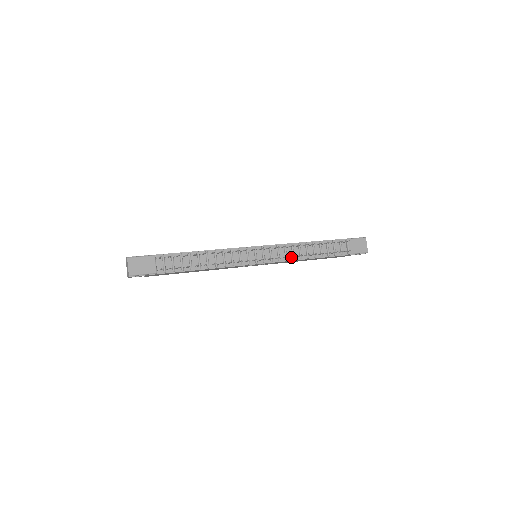
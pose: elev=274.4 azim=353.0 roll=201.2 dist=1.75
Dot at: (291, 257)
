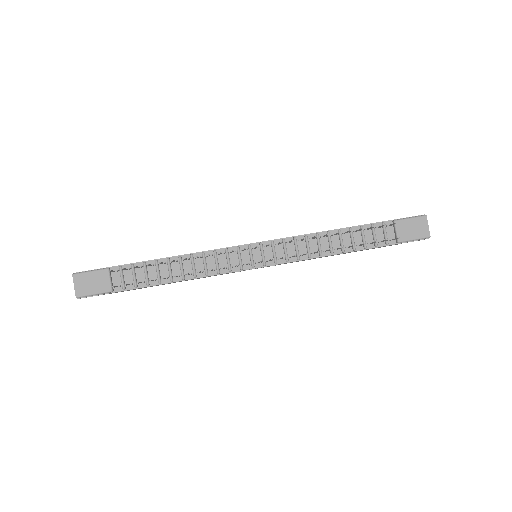
Dot at: (306, 254)
